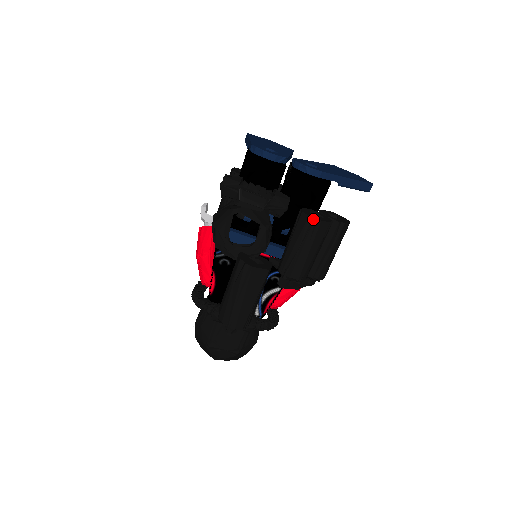
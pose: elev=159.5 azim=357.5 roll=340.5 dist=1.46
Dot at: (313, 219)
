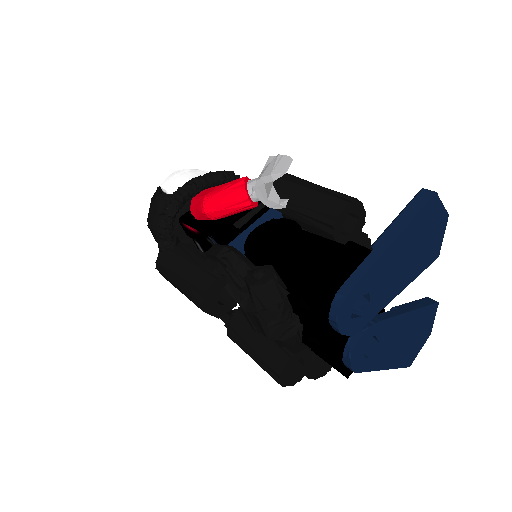
Dot at: (279, 380)
